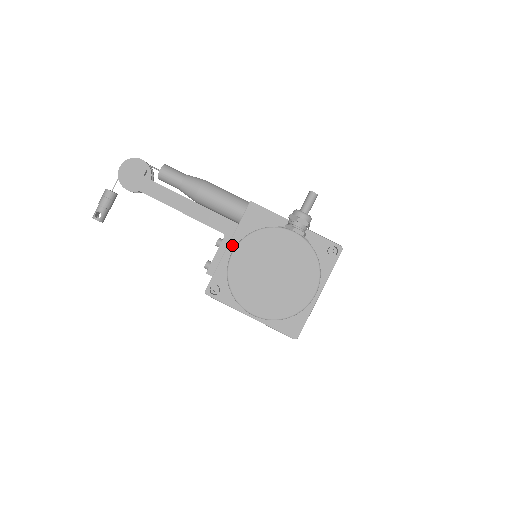
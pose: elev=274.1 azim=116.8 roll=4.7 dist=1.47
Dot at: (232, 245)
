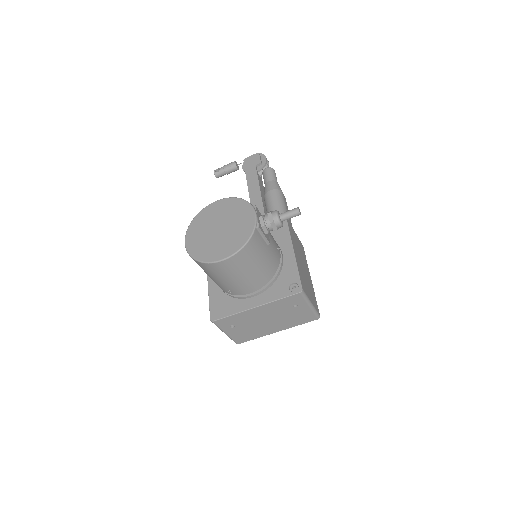
Dot at: occluded
